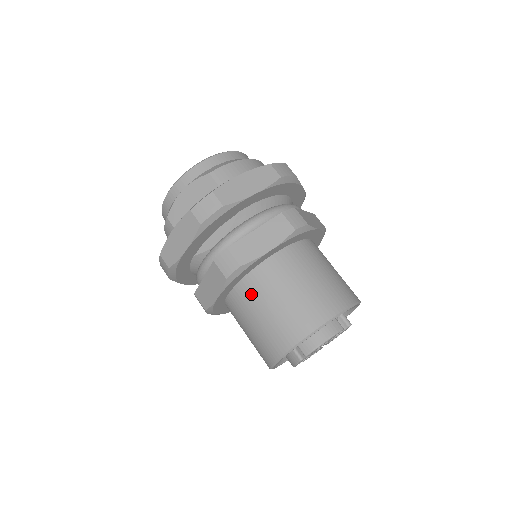
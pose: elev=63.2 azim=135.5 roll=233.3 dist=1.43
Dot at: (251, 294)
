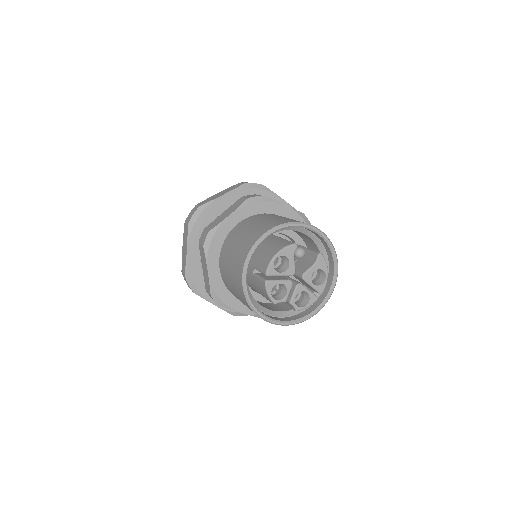
Dot at: (225, 253)
